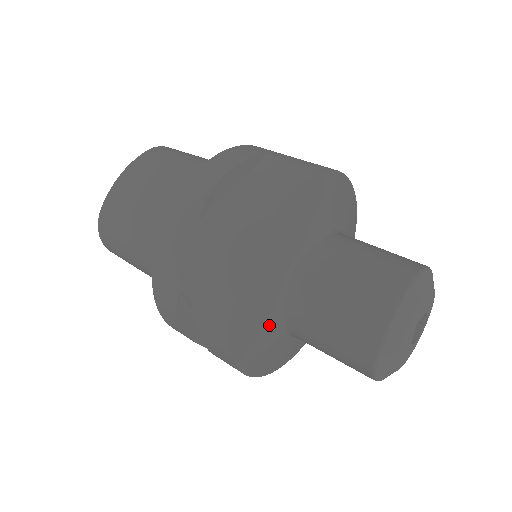
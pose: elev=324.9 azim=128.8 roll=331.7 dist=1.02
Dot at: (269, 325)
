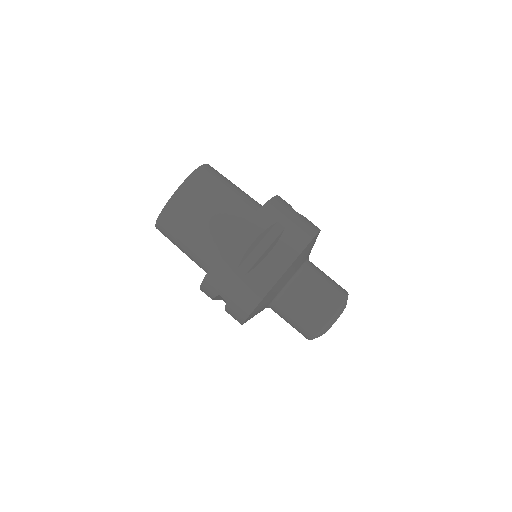
Dot at: occluded
